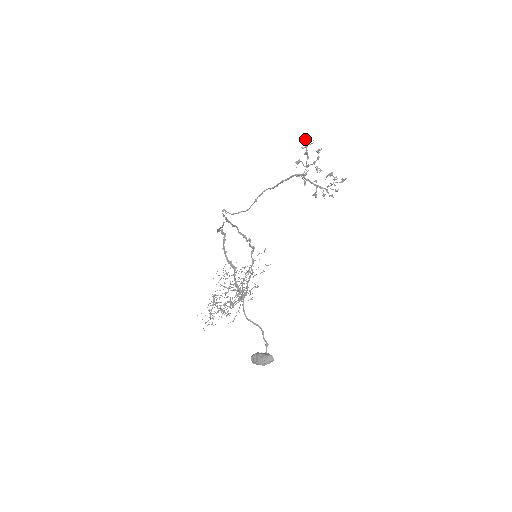
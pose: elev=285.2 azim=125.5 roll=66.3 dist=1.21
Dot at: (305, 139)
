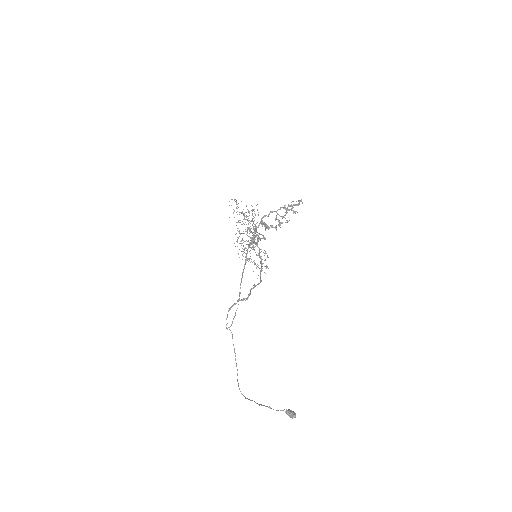
Dot at: (249, 230)
